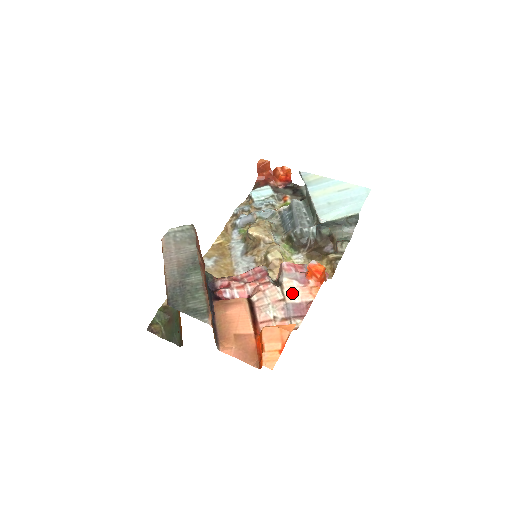
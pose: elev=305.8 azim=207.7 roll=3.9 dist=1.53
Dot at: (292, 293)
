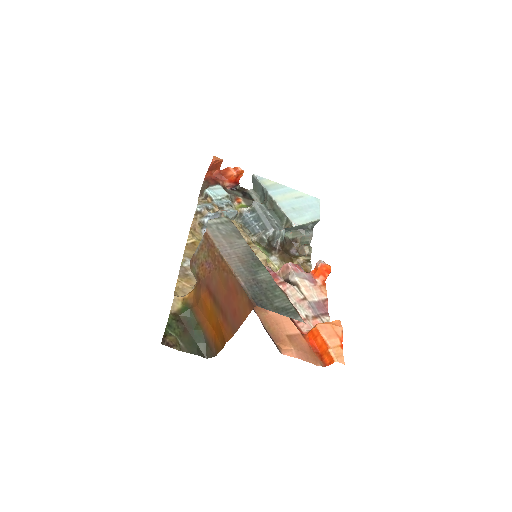
Dot at: (309, 292)
